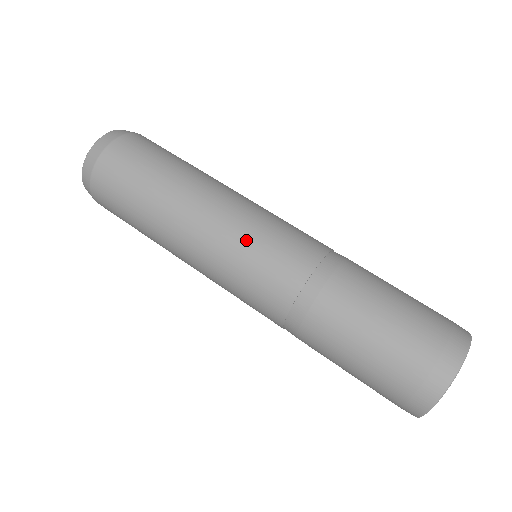
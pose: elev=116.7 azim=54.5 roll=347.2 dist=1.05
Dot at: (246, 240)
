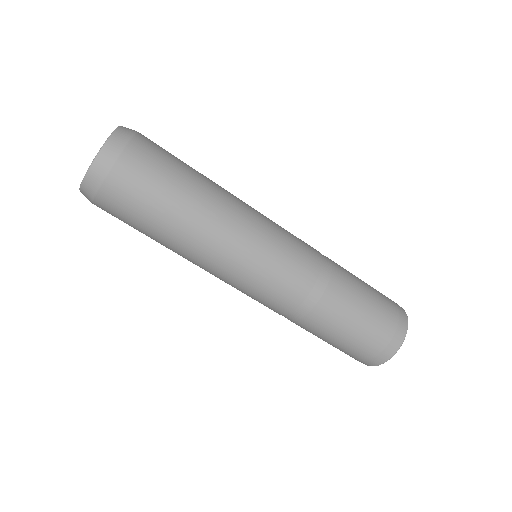
Dot at: occluded
